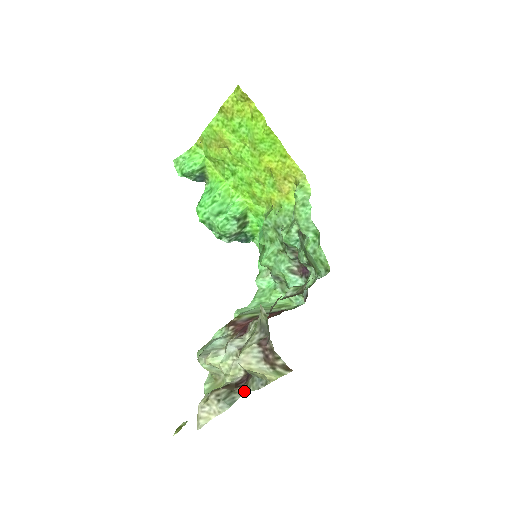
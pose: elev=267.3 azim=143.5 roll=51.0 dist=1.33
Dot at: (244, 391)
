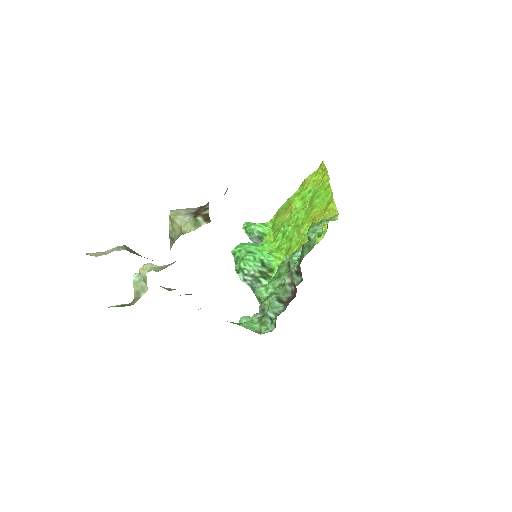
Dot at: occluded
